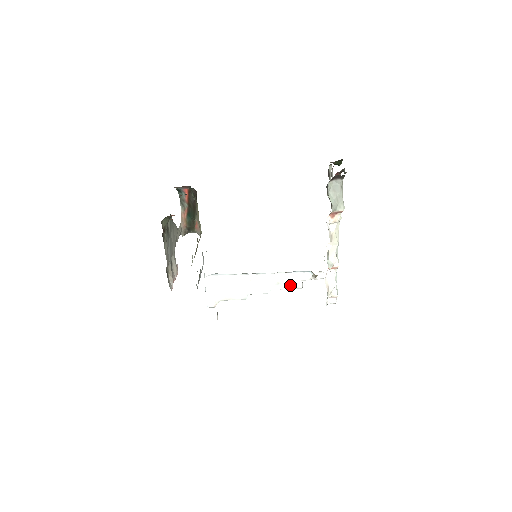
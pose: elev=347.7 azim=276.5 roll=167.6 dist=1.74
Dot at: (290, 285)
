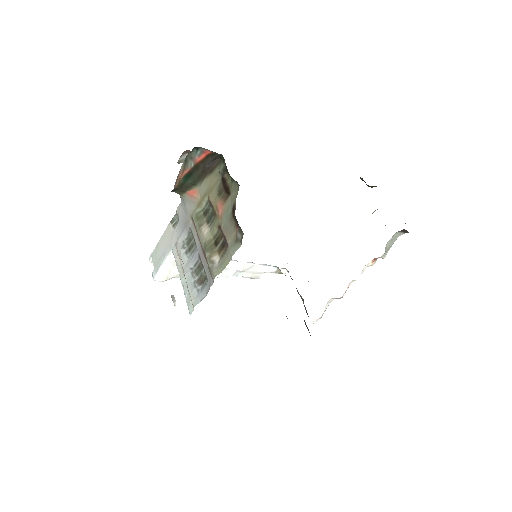
Dot at: (251, 275)
